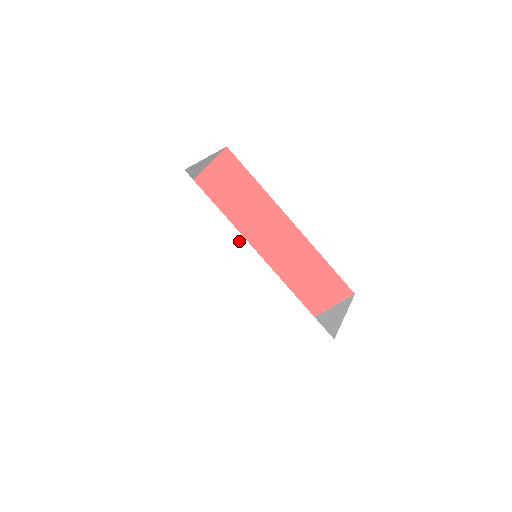
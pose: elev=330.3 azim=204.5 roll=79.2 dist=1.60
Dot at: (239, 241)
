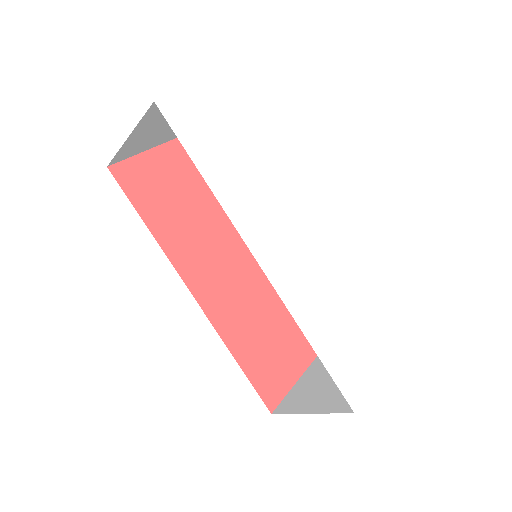
Dot at: (297, 185)
